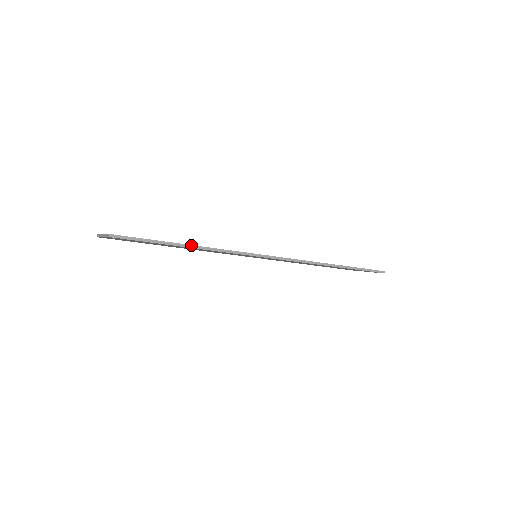
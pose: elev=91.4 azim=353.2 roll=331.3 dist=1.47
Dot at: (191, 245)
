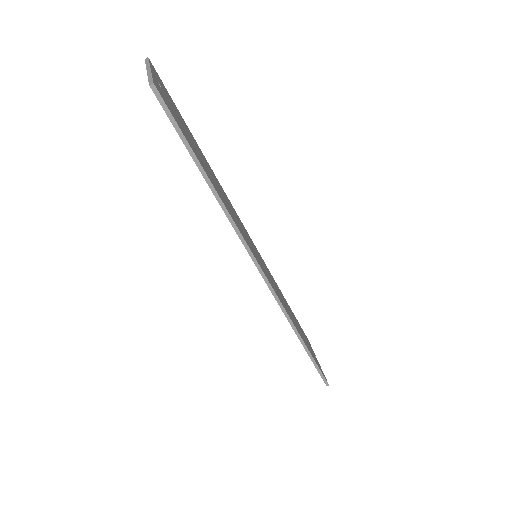
Dot at: (216, 190)
